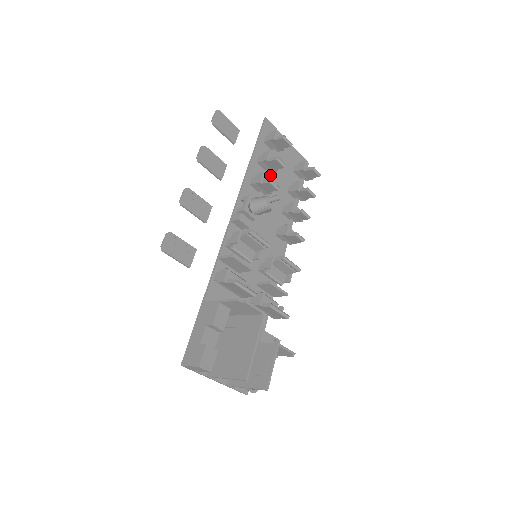
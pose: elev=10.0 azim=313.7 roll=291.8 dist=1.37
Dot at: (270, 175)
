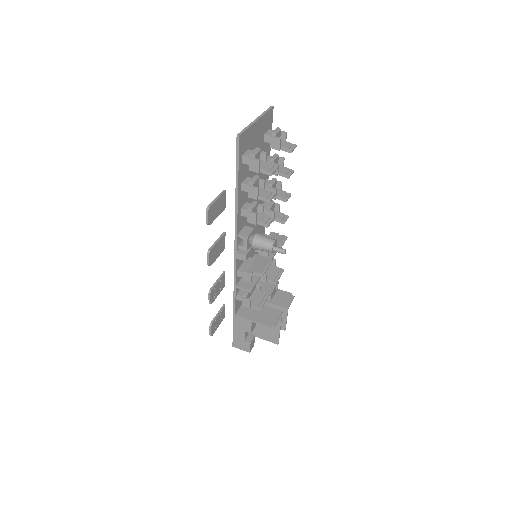
Dot at: occluded
